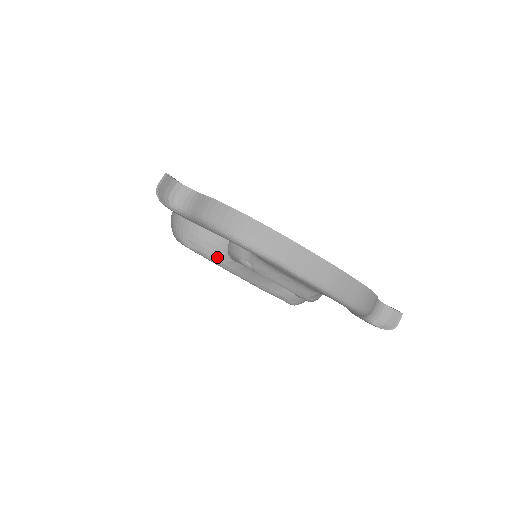
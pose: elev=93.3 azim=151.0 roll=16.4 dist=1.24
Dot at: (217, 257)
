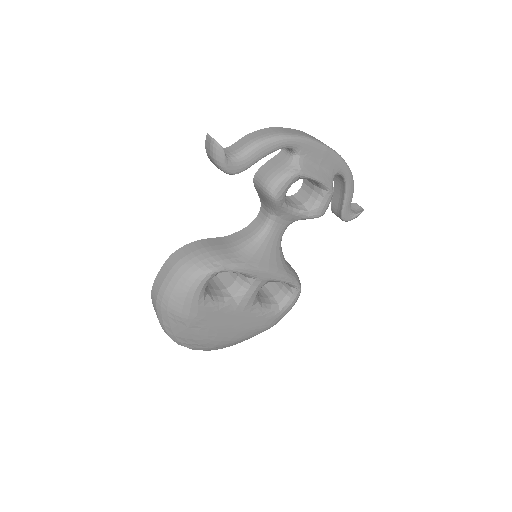
Dot at: (243, 260)
